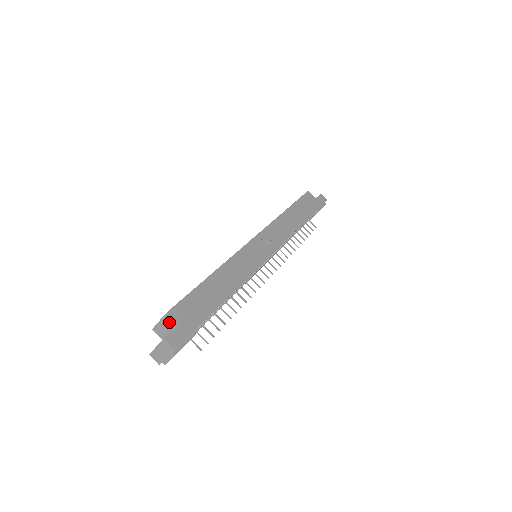
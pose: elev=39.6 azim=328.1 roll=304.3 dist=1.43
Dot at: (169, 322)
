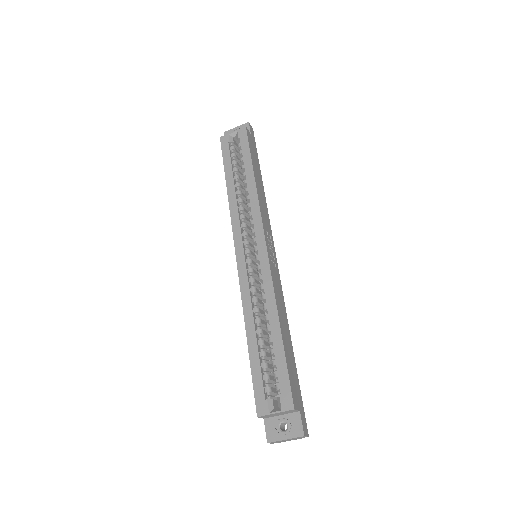
Dot at: (289, 412)
